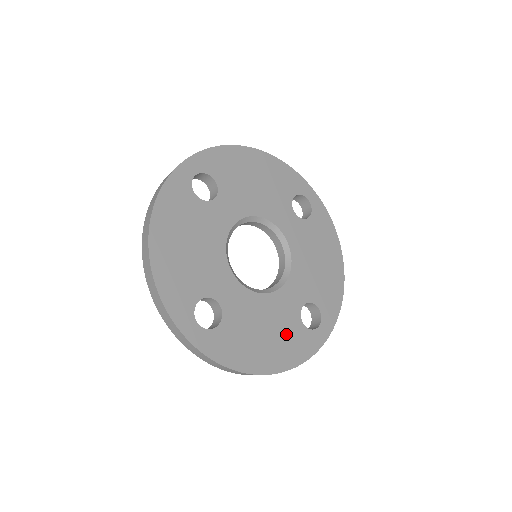
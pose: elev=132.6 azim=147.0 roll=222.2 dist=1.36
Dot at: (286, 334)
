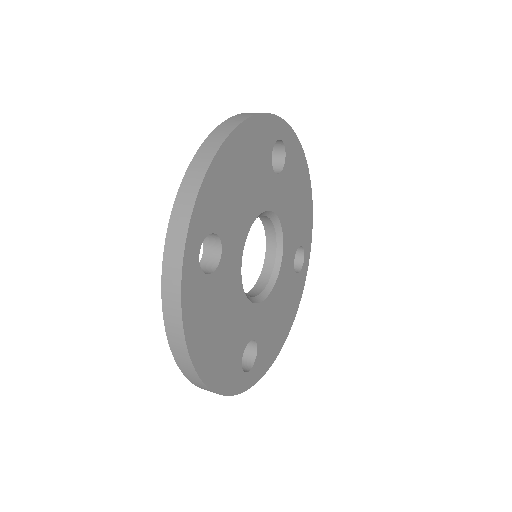
Dot at: (230, 350)
